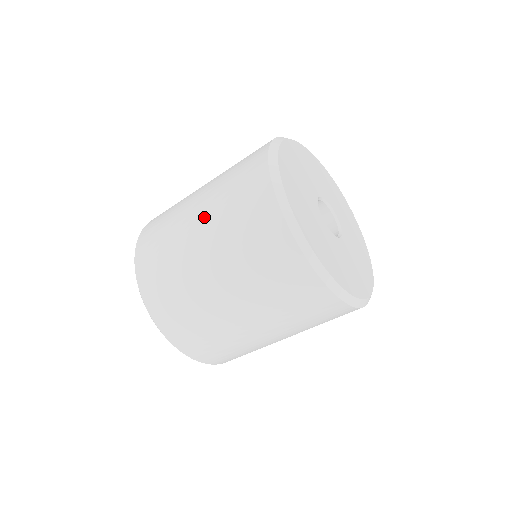
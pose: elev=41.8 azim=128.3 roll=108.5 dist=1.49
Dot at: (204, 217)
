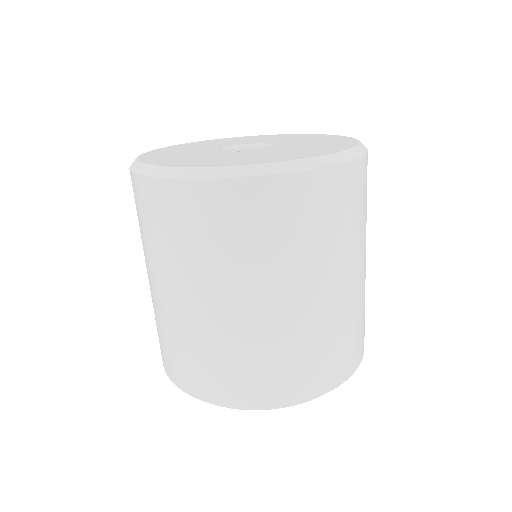
Dot at: occluded
